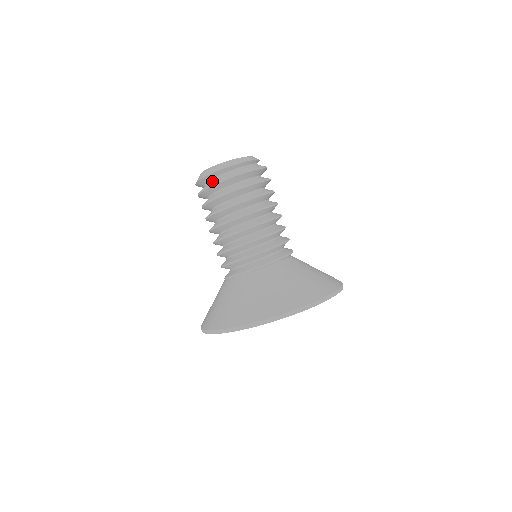
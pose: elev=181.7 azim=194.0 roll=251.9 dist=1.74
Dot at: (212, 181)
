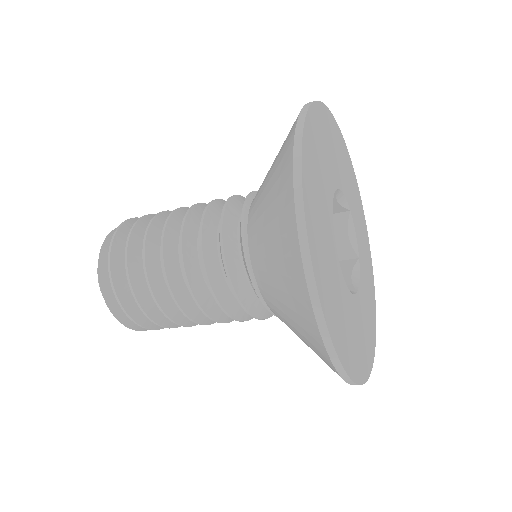
Dot at: occluded
